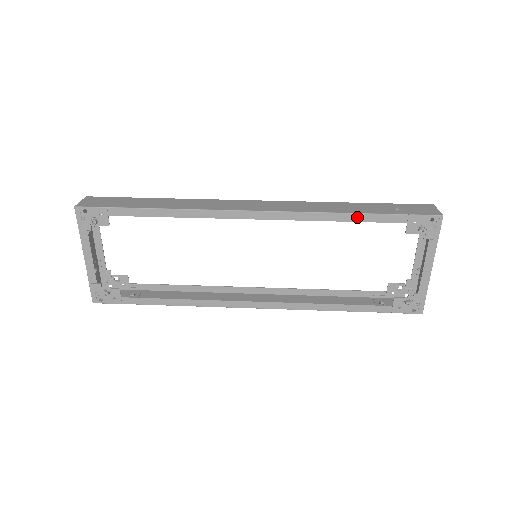
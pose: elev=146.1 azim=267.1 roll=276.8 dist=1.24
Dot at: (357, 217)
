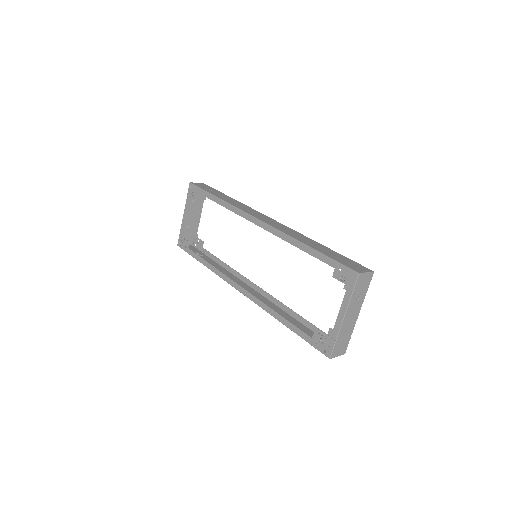
Dot at: (307, 249)
